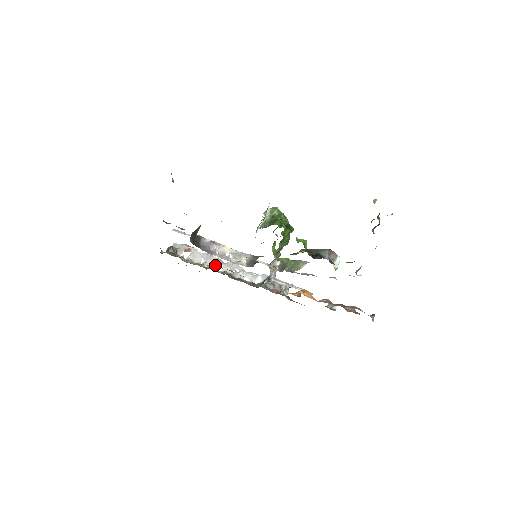
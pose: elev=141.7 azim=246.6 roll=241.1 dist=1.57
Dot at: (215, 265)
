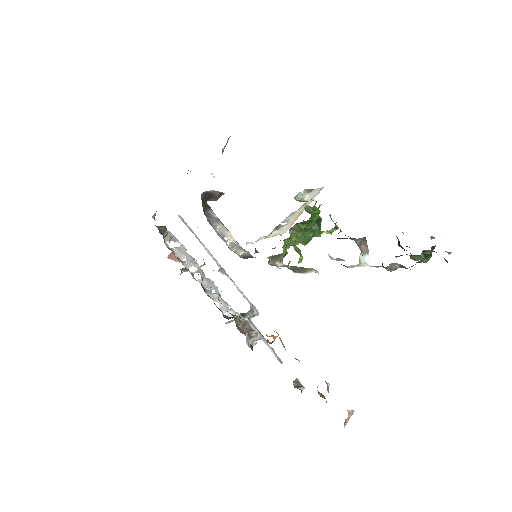
Dot at: occluded
